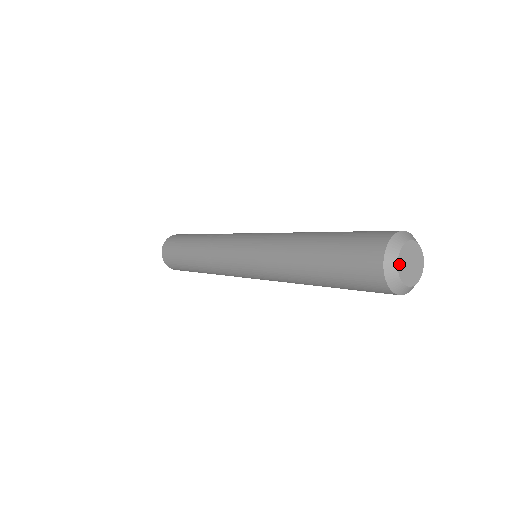
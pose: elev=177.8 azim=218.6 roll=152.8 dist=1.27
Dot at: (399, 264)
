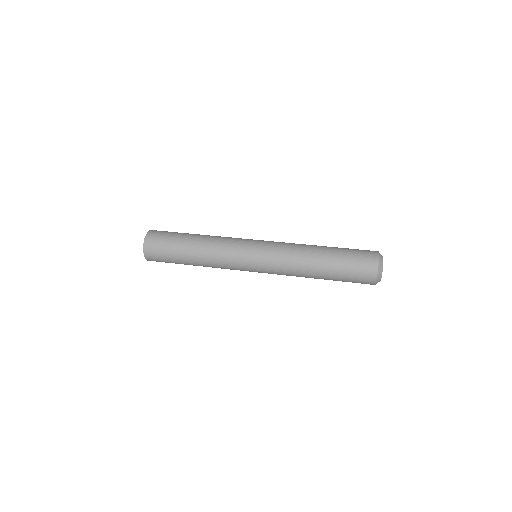
Dot at: occluded
